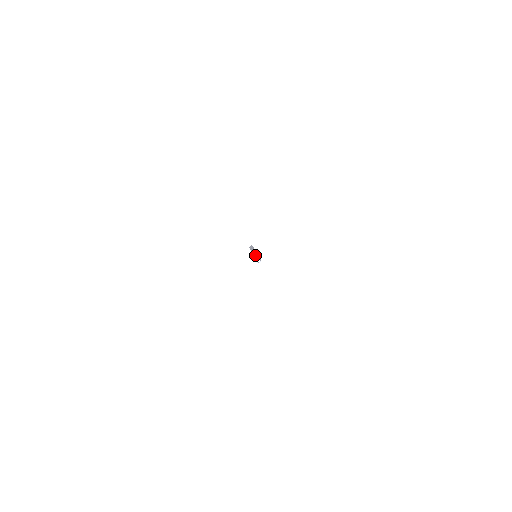
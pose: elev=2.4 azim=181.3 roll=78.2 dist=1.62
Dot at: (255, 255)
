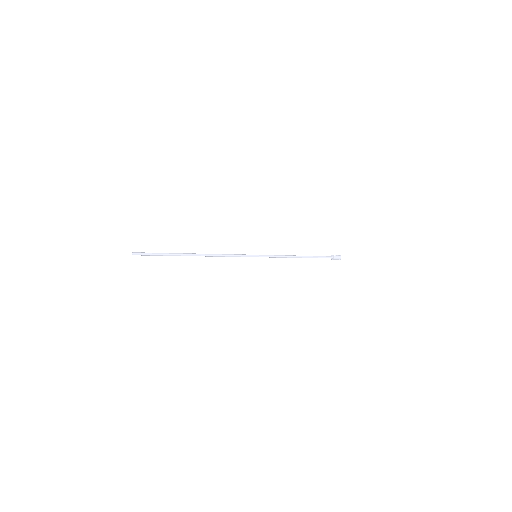
Dot at: (223, 256)
